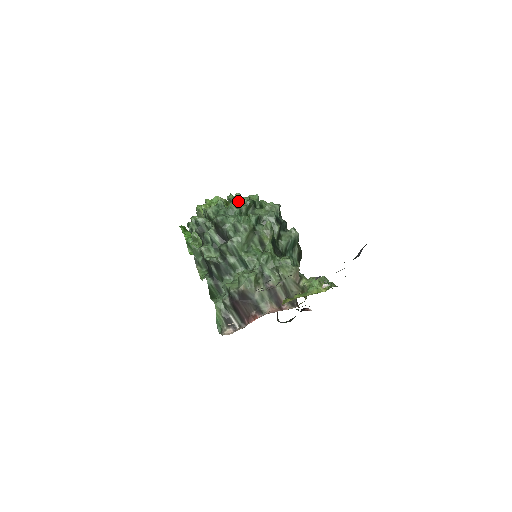
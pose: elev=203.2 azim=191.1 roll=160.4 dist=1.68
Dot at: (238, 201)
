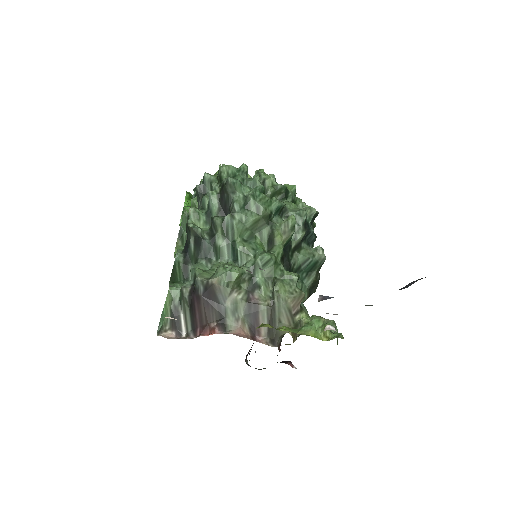
Dot at: (267, 178)
